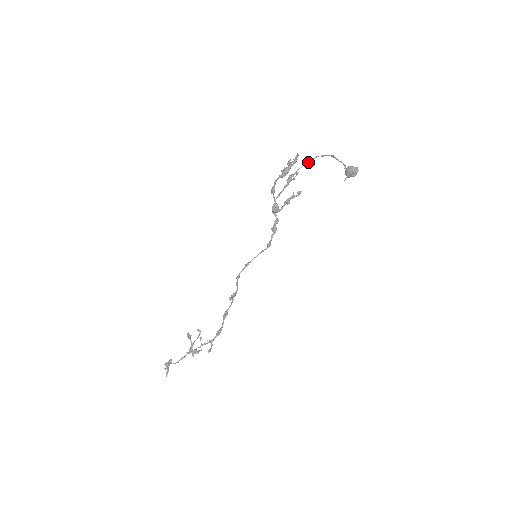
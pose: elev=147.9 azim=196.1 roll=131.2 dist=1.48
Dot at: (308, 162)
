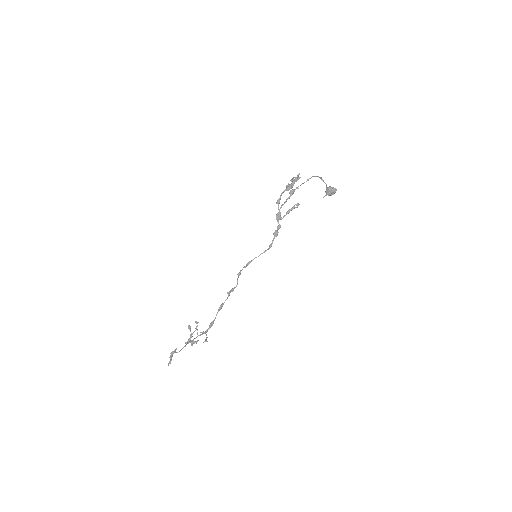
Dot at: occluded
